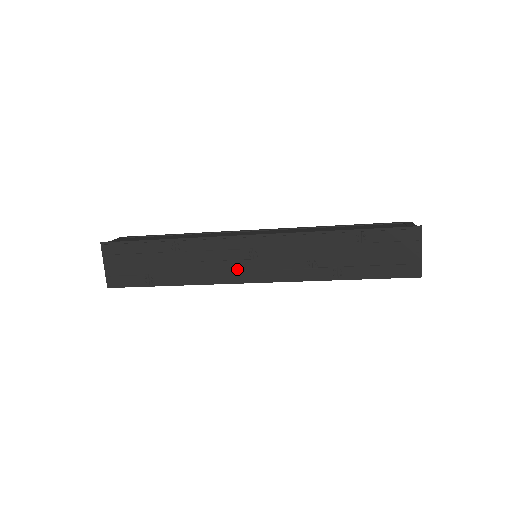
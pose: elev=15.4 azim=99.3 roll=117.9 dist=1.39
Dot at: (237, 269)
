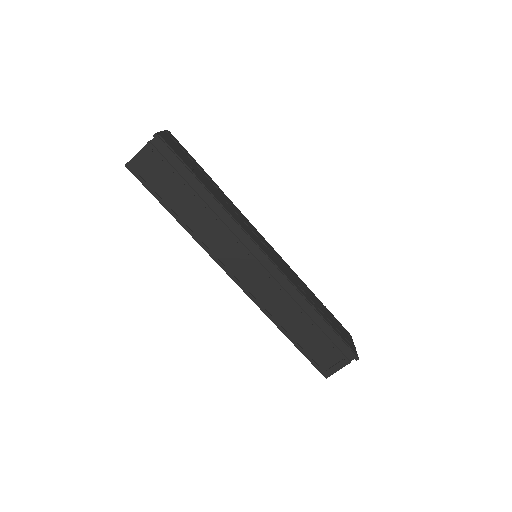
Dot at: (256, 238)
